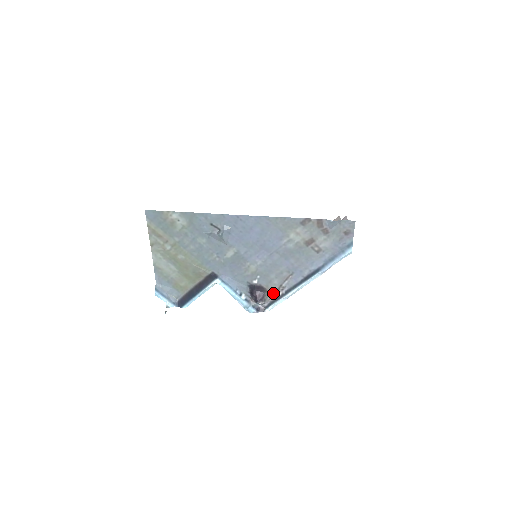
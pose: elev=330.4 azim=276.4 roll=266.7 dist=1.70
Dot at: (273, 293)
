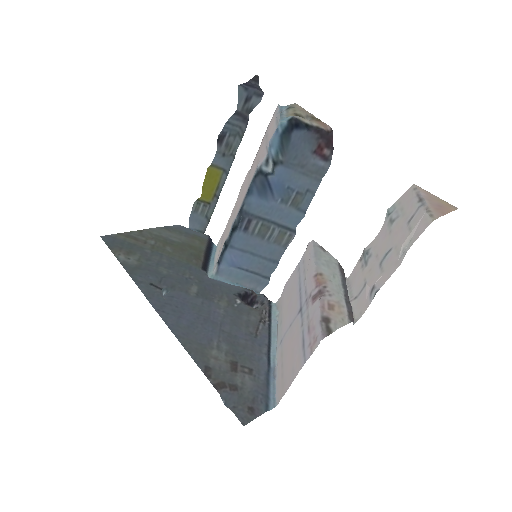
Dot at: (262, 312)
